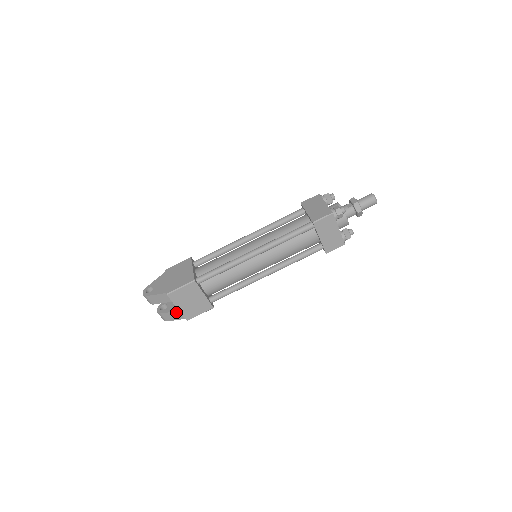
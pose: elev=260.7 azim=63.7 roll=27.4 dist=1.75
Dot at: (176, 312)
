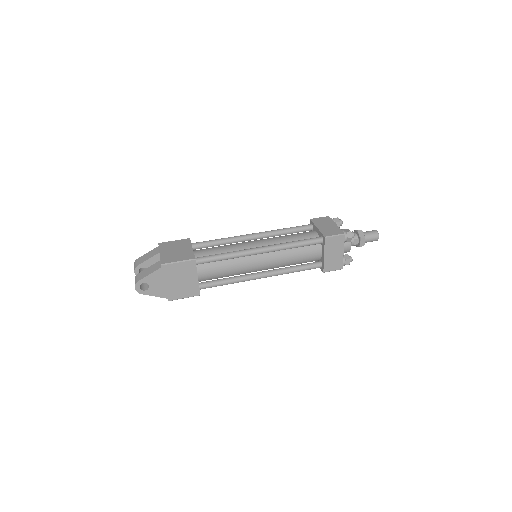
Dot at: (155, 264)
